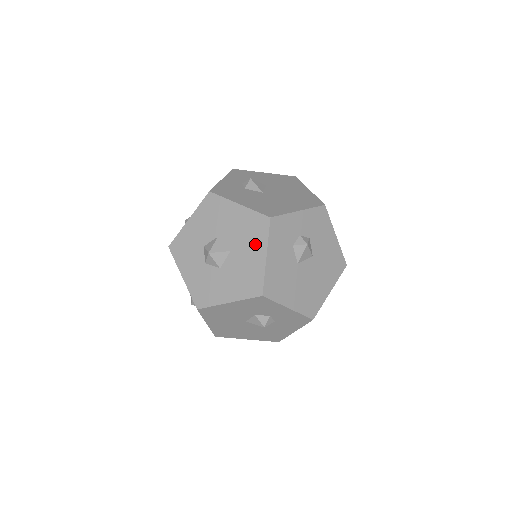
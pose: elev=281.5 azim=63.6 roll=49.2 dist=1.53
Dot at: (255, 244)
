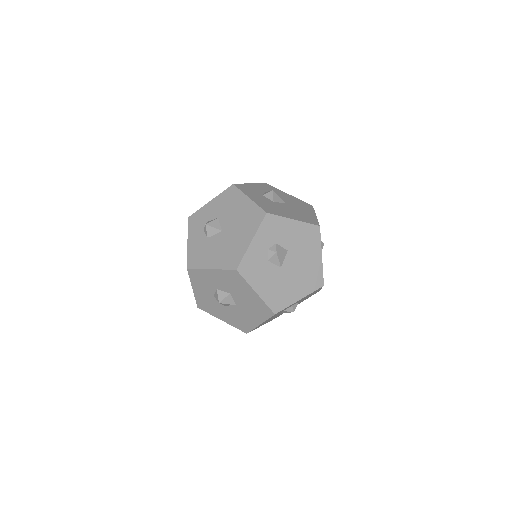
Dot at: (256, 315)
